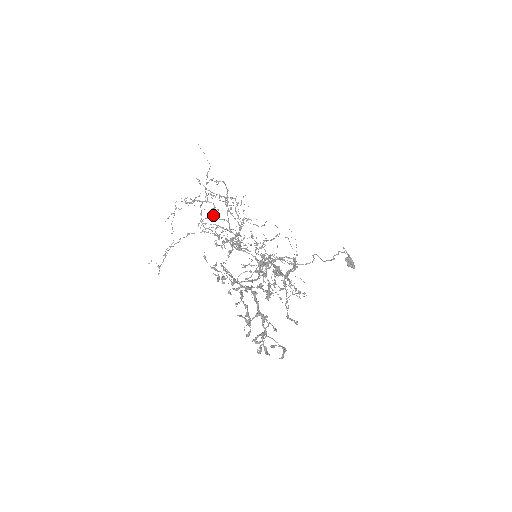
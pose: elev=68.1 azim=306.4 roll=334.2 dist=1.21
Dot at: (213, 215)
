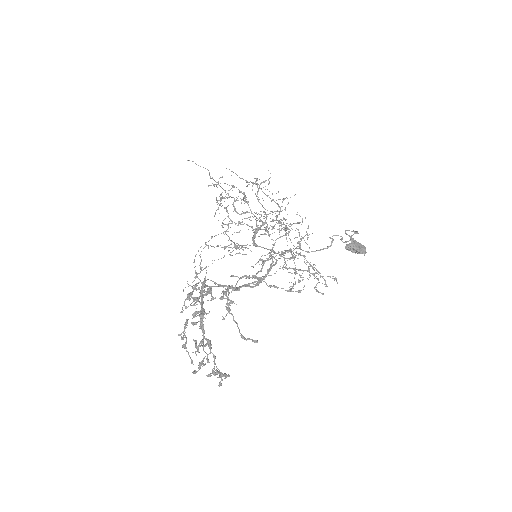
Dot at: (233, 211)
